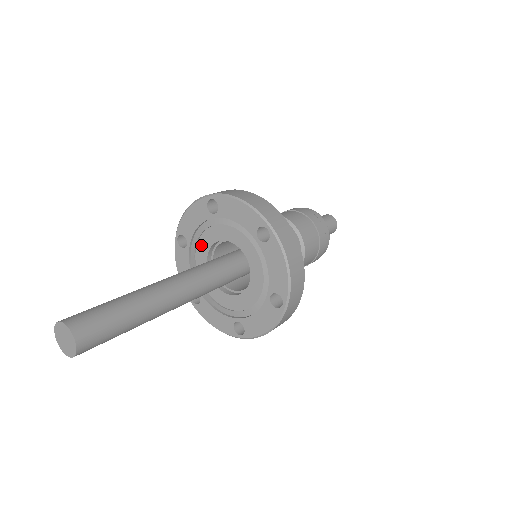
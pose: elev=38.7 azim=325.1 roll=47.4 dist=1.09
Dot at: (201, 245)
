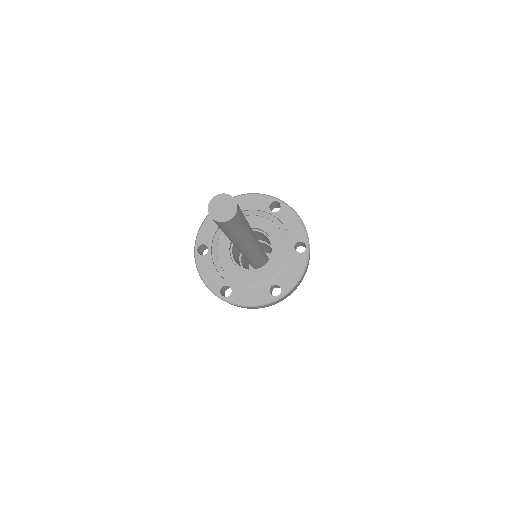
Dot at: occluded
